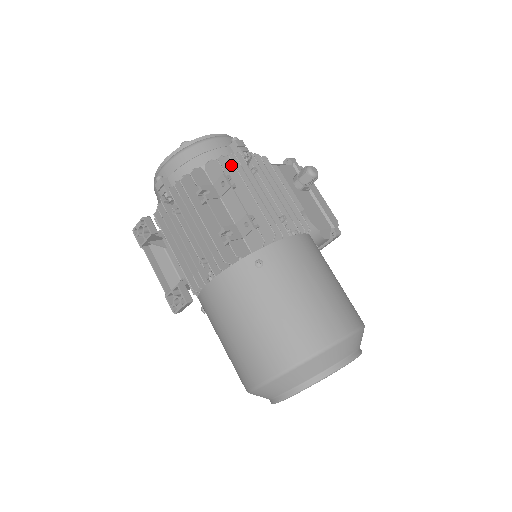
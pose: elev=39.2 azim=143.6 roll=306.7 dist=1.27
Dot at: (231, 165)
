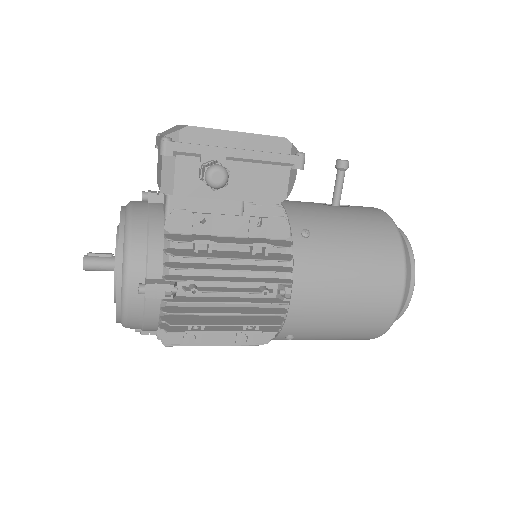
Dot at: (181, 325)
